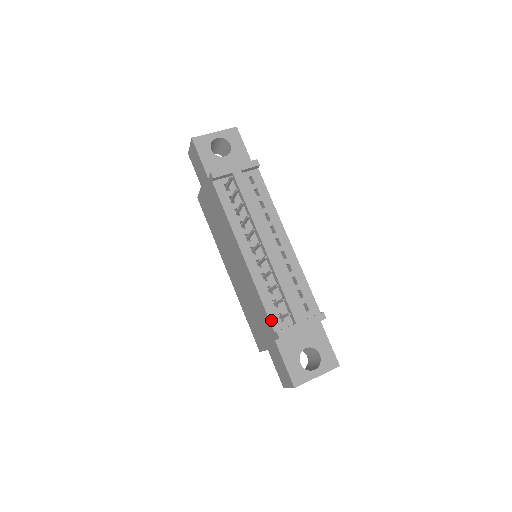
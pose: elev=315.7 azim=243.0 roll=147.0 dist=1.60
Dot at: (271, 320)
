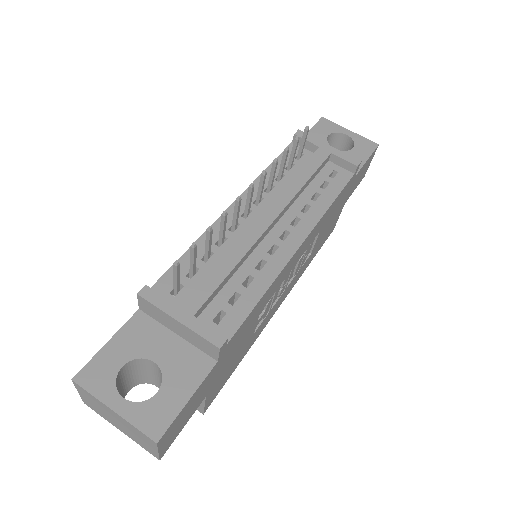
Dot at: (163, 278)
